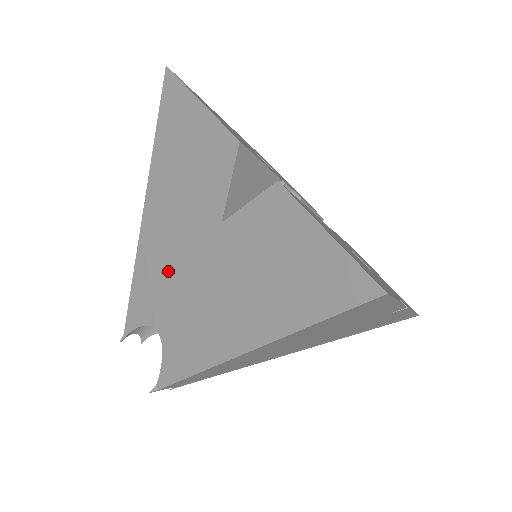
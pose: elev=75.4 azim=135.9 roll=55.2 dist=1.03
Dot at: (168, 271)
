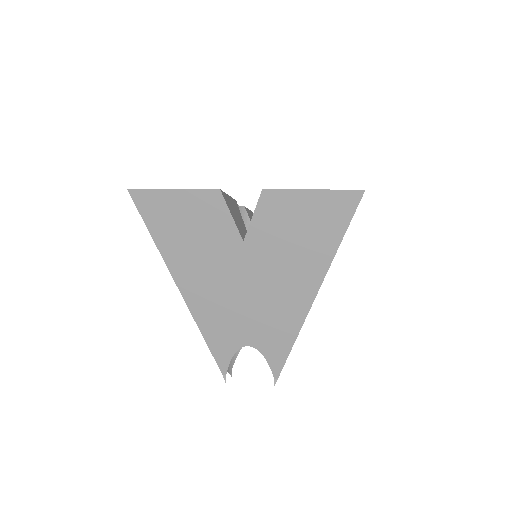
Dot at: (227, 303)
